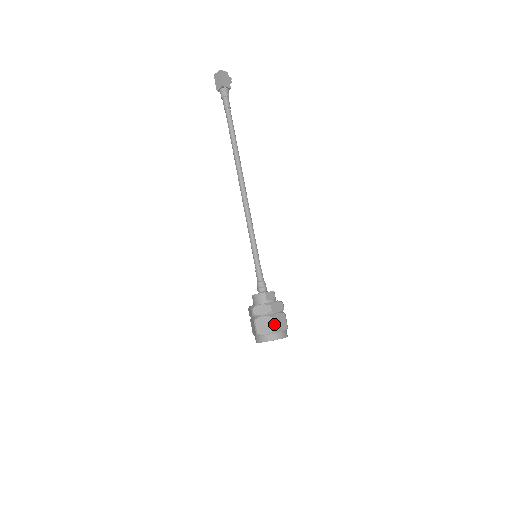
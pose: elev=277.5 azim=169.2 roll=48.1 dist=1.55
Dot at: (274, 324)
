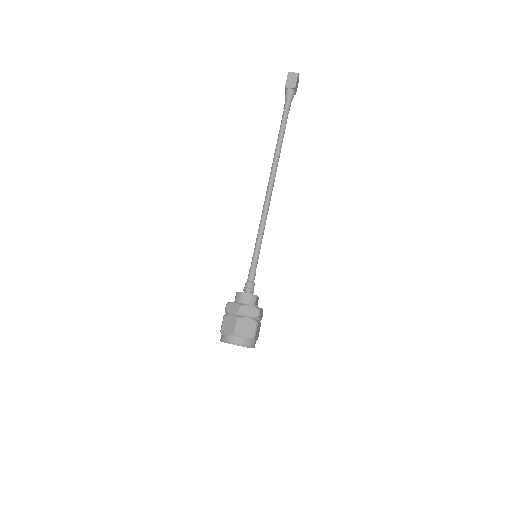
Dot at: (256, 331)
